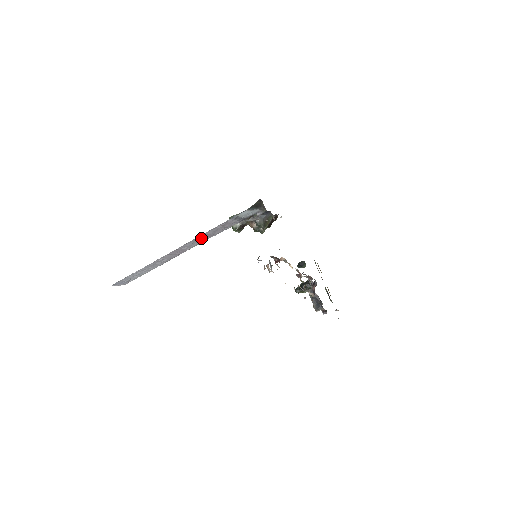
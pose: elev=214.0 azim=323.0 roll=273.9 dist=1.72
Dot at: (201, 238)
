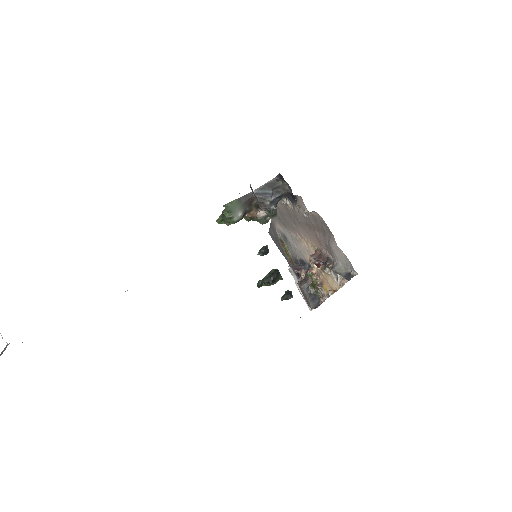
Dot at: occluded
